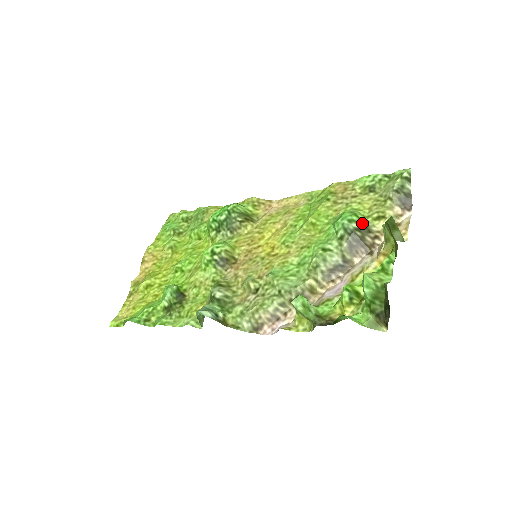
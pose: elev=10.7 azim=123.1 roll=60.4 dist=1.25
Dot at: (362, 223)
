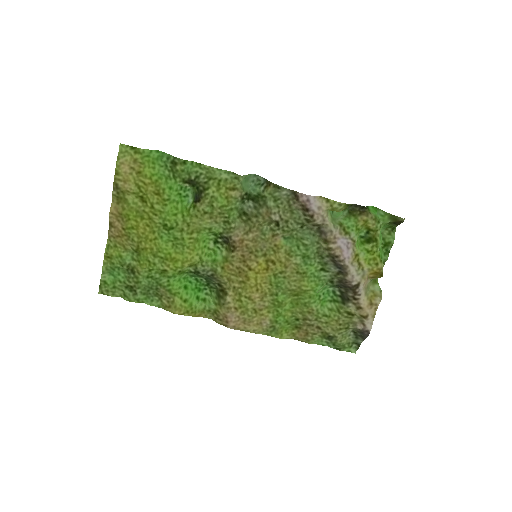
Dot at: (341, 300)
